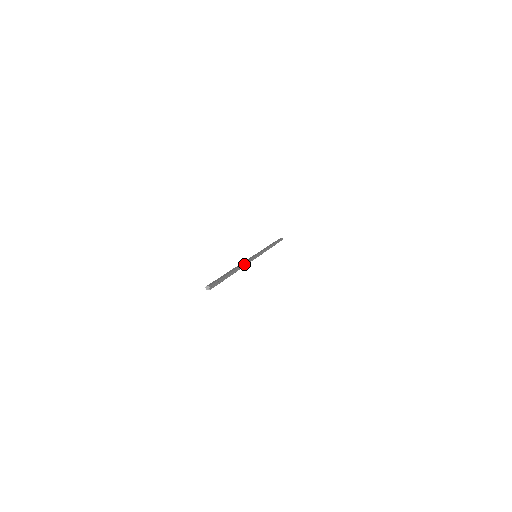
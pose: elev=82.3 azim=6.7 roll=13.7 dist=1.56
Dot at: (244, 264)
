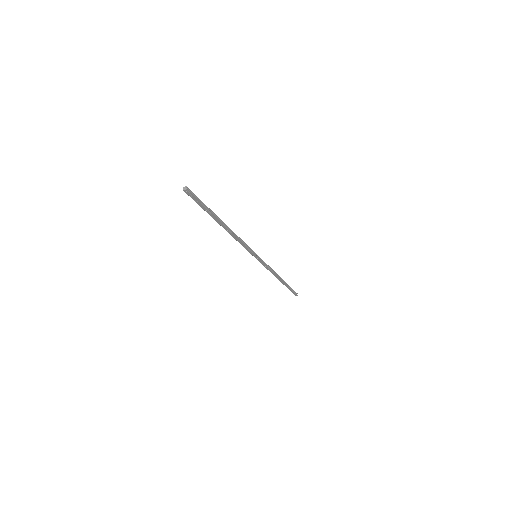
Dot at: (237, 237)
